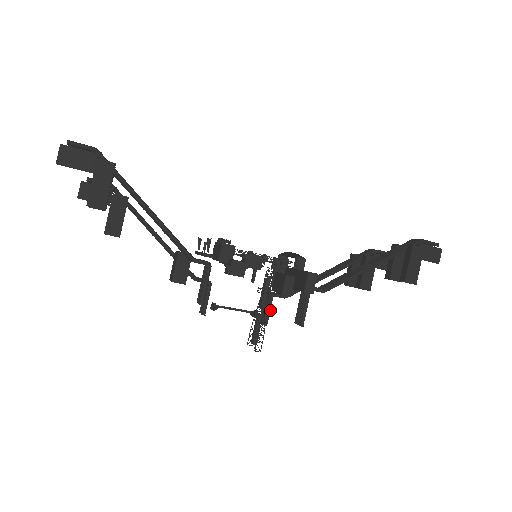
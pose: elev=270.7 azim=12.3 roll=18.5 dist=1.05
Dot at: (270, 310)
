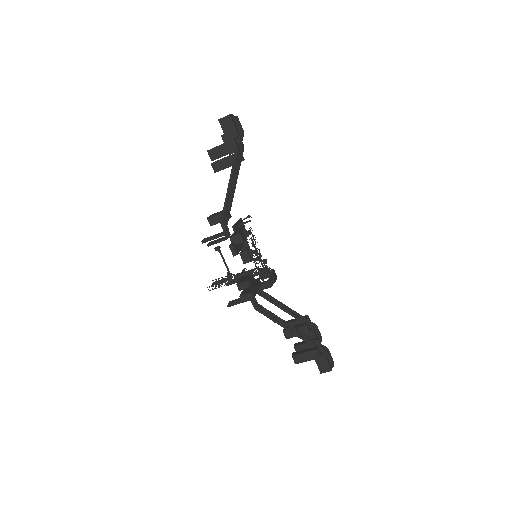
Dot at: occluded
